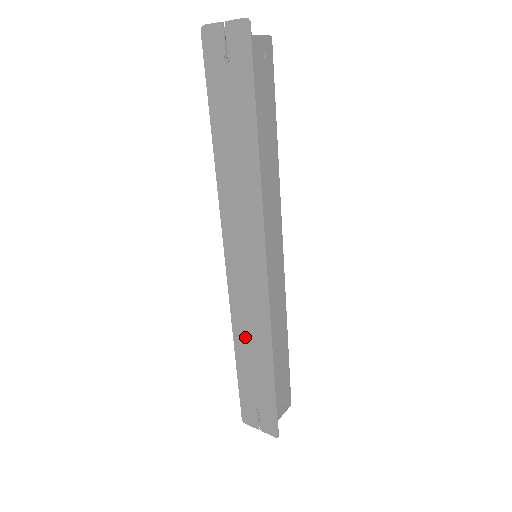
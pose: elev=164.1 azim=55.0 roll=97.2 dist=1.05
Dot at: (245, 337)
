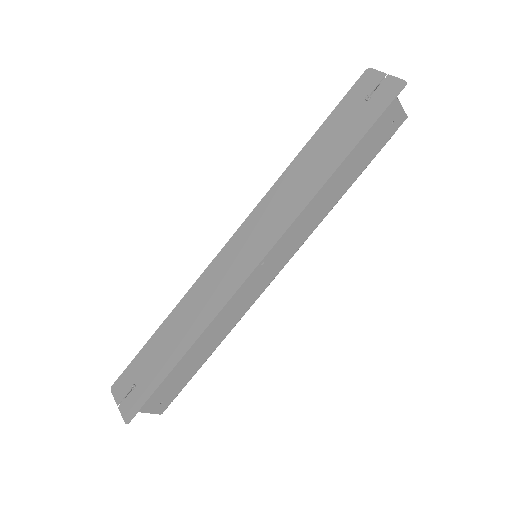
Dot at: (187, 311)
